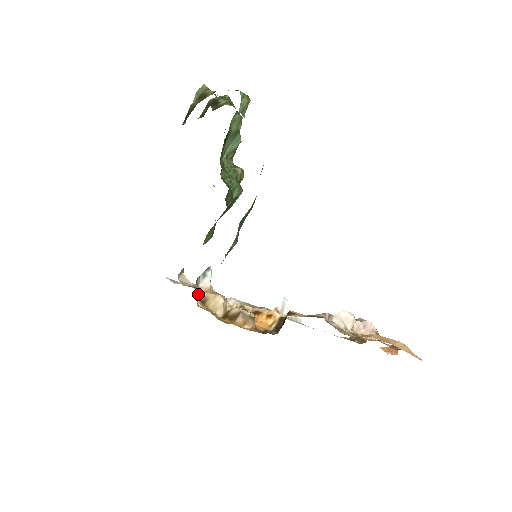
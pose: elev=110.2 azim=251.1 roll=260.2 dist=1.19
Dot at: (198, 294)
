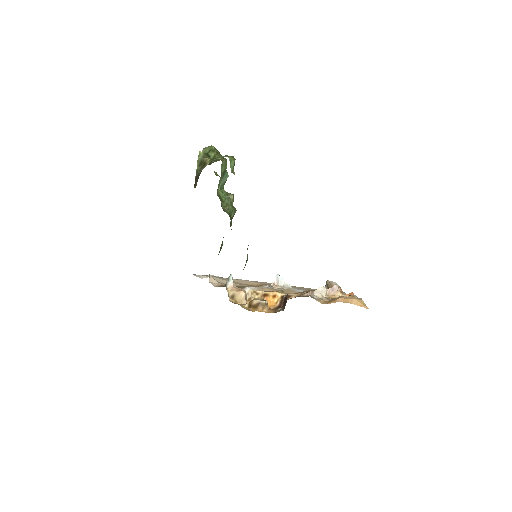
Dot at: (228, 293)
